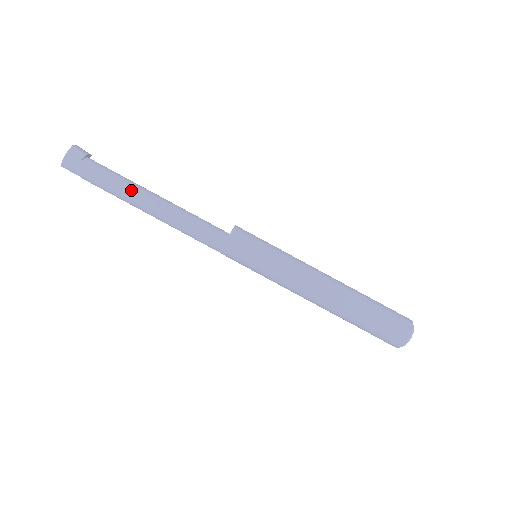
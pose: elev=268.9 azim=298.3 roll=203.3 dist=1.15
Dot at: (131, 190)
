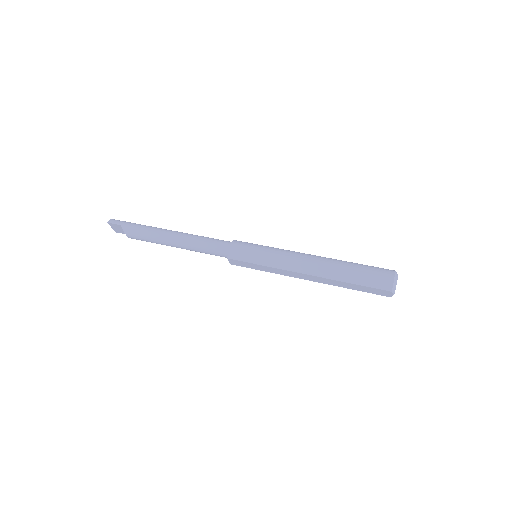
Dot at: (160, 228)
